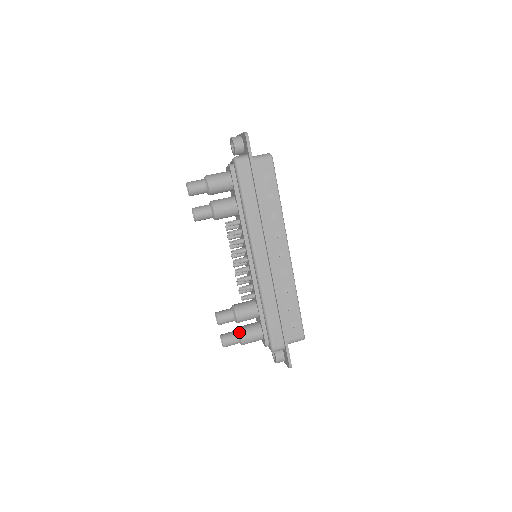
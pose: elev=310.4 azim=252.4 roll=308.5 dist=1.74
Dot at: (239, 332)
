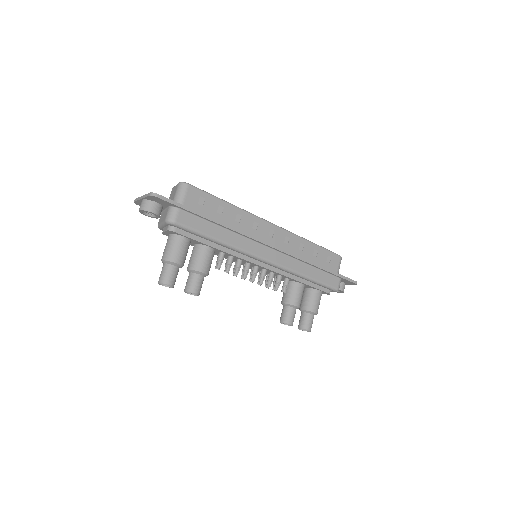
Dot at: (307, 311)
